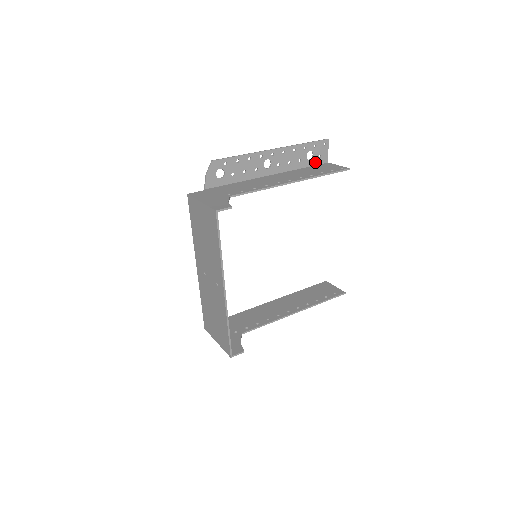
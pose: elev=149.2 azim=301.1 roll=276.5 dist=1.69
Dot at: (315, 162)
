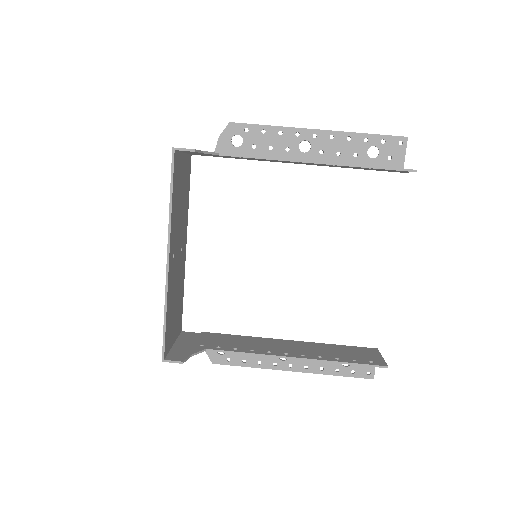
Dot at: (381, 164)
